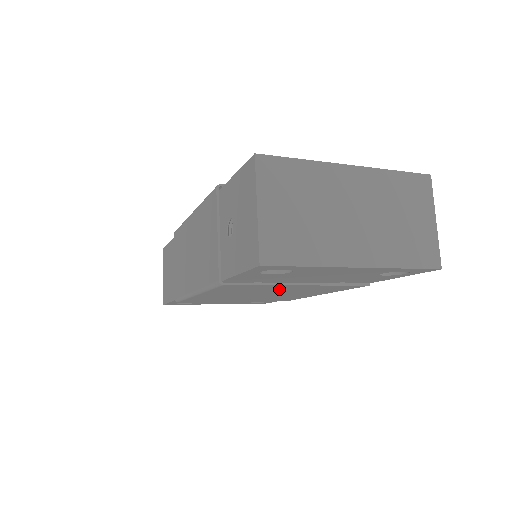
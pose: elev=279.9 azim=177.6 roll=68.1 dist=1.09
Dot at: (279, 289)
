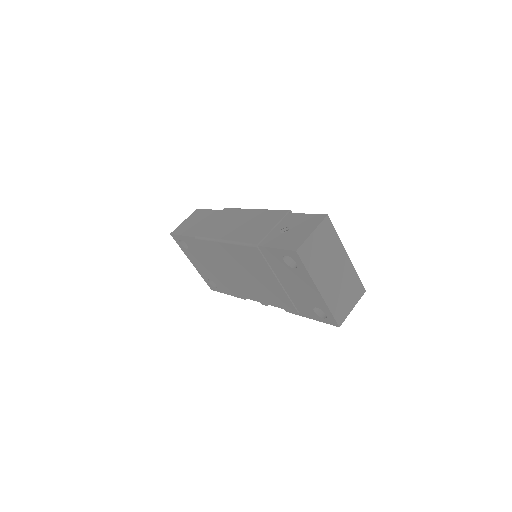
Dot at: (263, 276)
